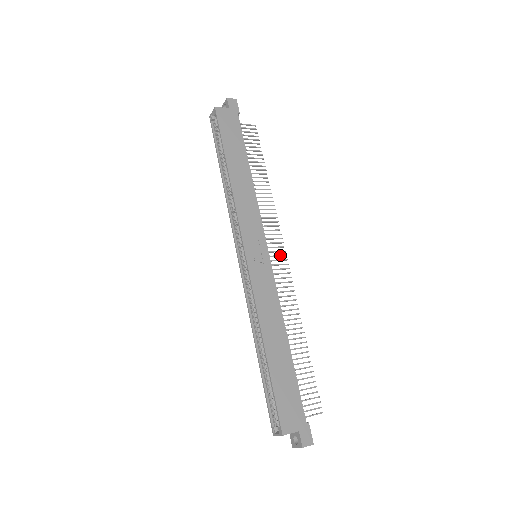
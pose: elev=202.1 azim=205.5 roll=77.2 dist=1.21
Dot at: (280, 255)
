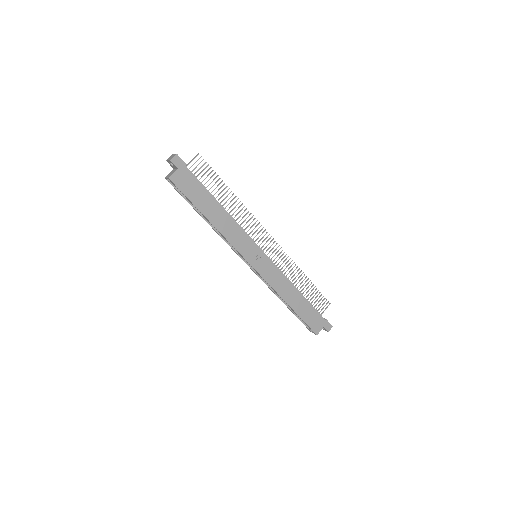
Dot at: (268, 240)
